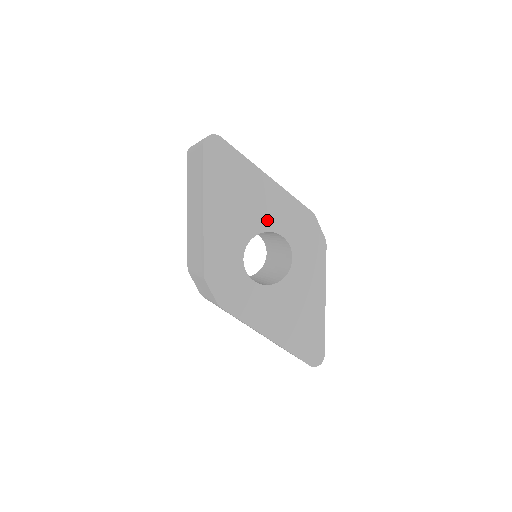
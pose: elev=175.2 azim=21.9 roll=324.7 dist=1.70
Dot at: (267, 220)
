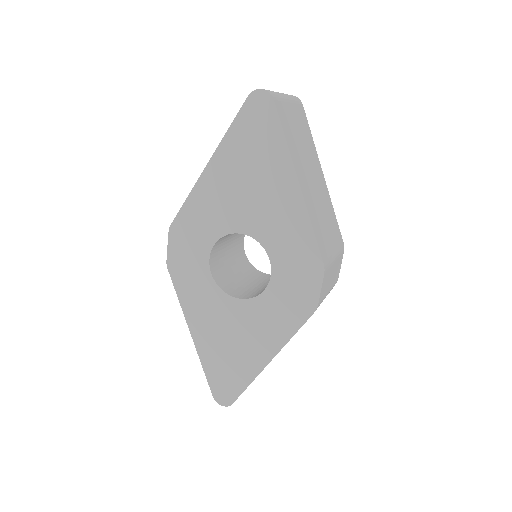
Dot at: (265, 229)
